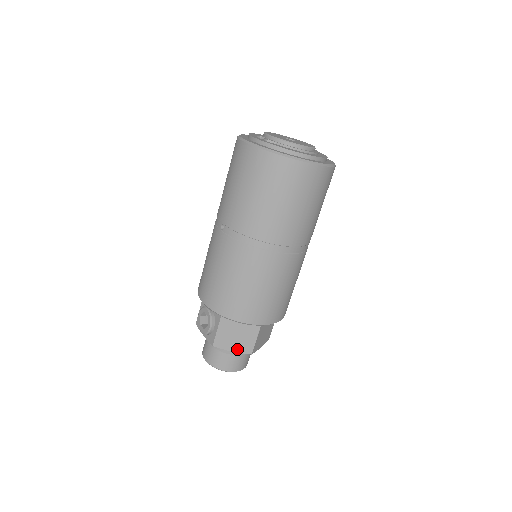
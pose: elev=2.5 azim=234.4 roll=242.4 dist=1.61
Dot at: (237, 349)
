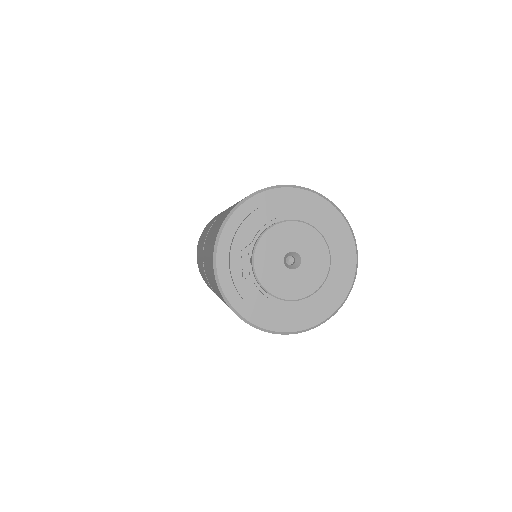
Dot at: occluded
